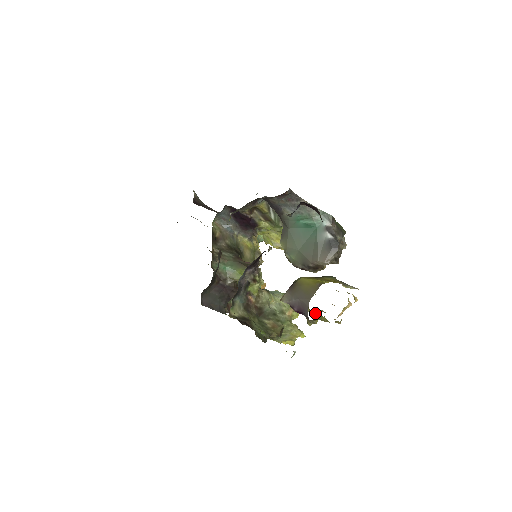
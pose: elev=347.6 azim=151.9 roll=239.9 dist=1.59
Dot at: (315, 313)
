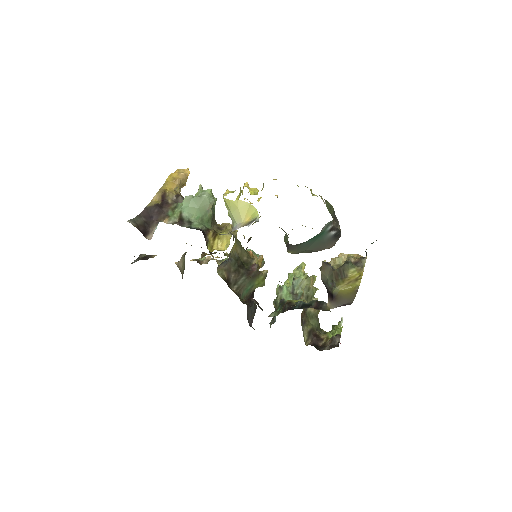
Dot at: occluded
